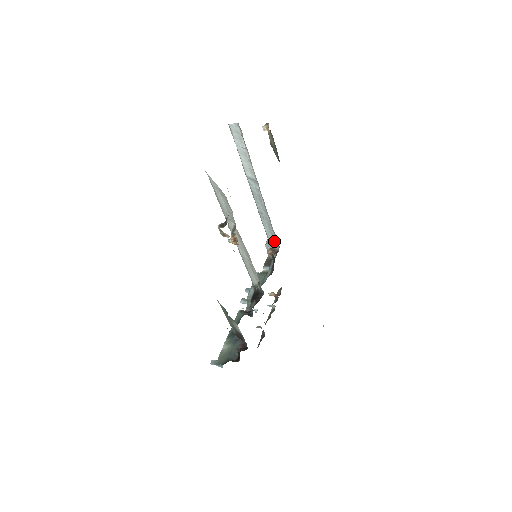
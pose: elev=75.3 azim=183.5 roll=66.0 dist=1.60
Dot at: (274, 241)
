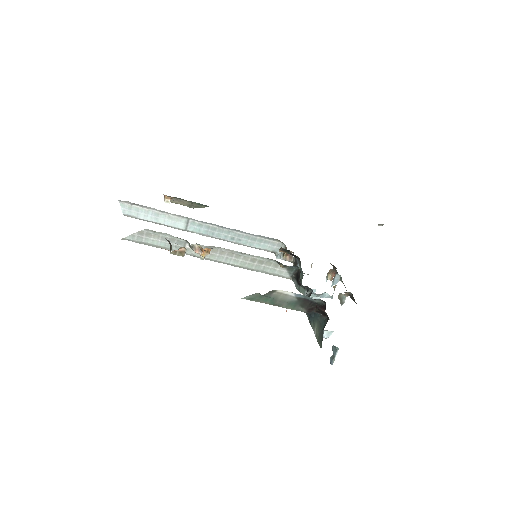
Dot at: (272, 244)
